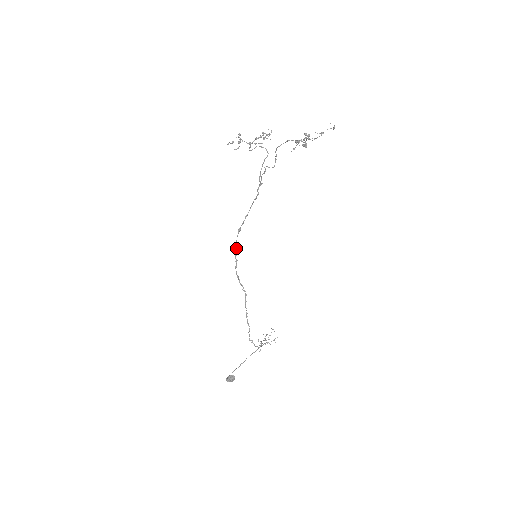
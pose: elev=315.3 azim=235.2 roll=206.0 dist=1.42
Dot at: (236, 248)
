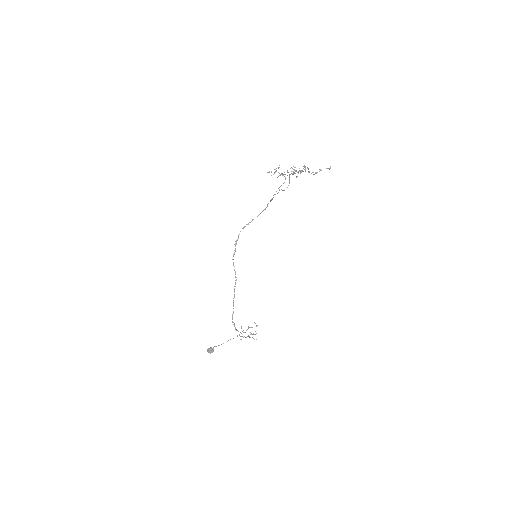
Dot at: (237, 240)
